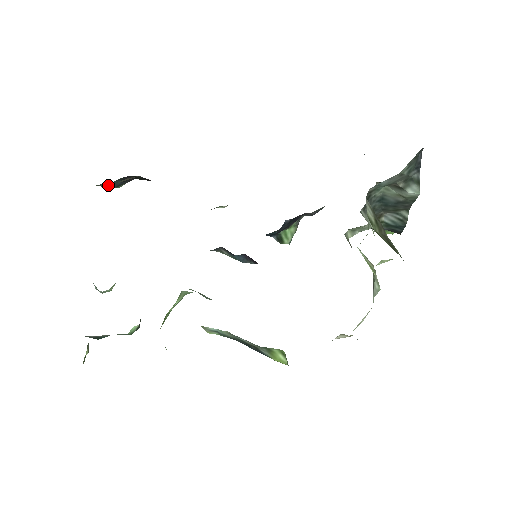
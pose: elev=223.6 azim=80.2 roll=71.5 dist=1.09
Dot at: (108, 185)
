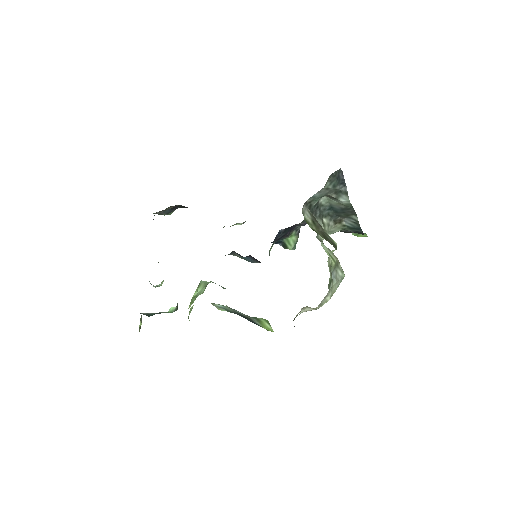
Dot at: (161, 213)
